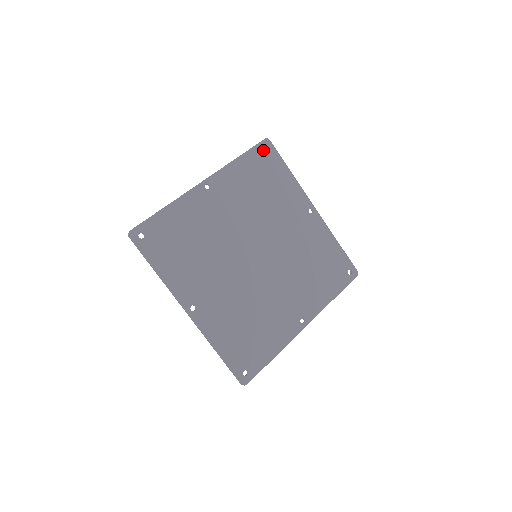
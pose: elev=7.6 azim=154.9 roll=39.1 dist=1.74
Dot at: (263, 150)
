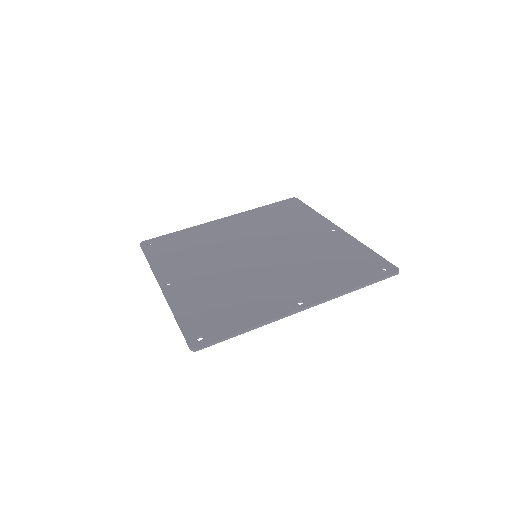
Dot at: (288, 203)
